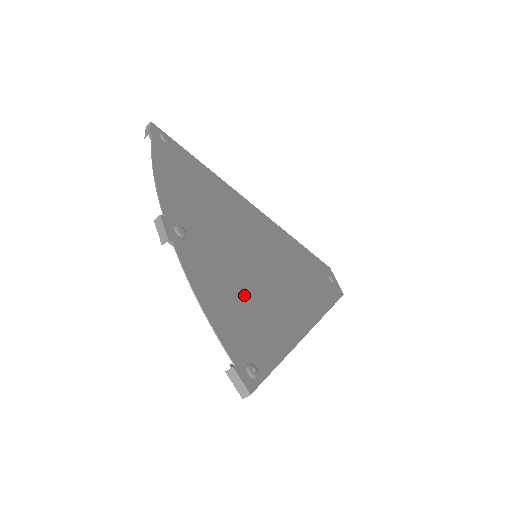
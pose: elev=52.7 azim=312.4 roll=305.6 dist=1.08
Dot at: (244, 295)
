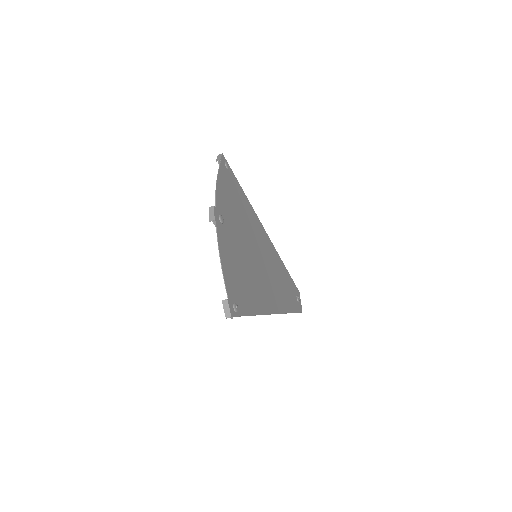
Dot at: (243, 271)
